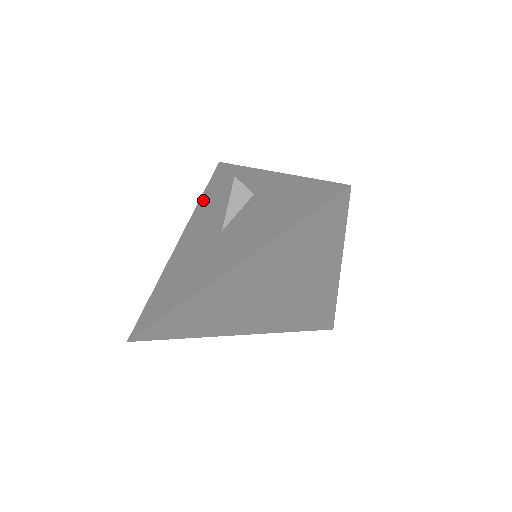
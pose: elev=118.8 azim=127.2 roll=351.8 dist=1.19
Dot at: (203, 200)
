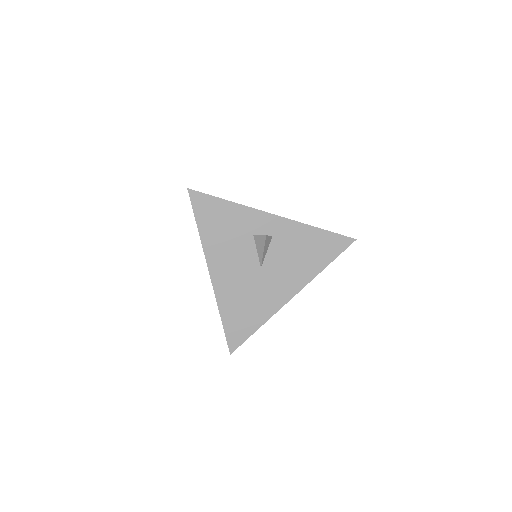
Dot at: (206, 236)
